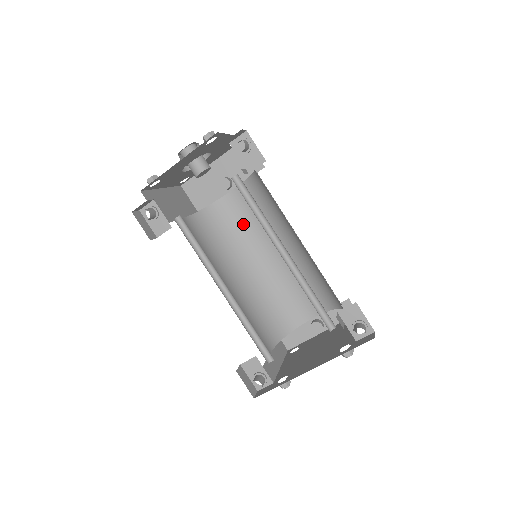
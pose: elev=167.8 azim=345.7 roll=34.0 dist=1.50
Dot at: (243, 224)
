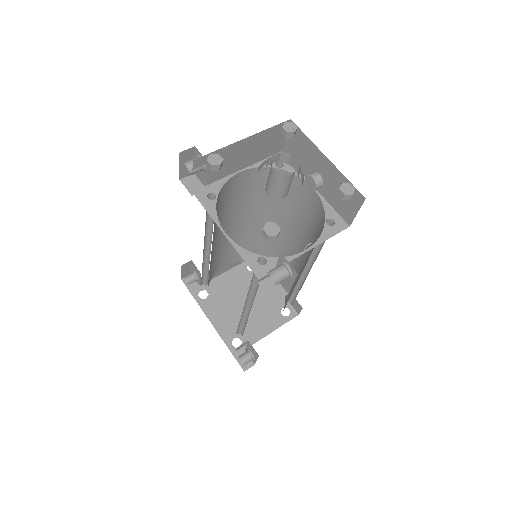
Dot at: (297, 208)
